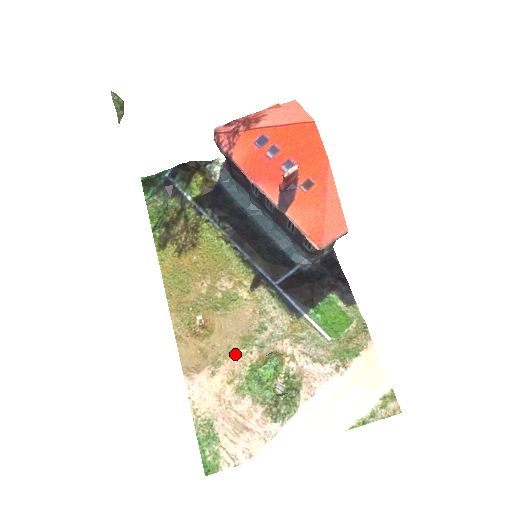
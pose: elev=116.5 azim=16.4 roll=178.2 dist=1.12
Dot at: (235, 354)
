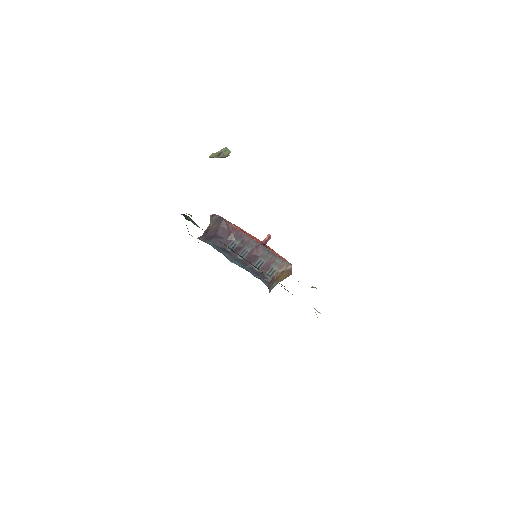
Dot at: occluded
